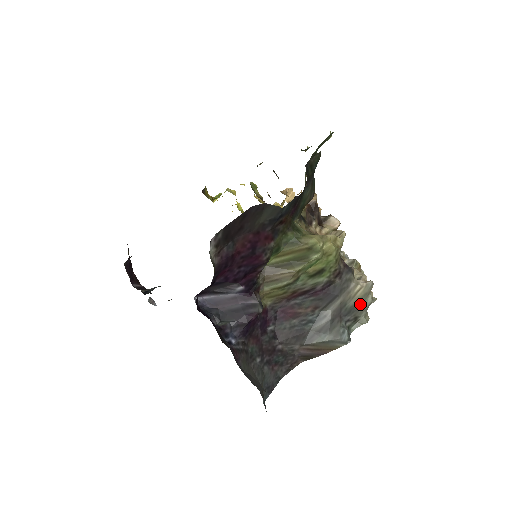
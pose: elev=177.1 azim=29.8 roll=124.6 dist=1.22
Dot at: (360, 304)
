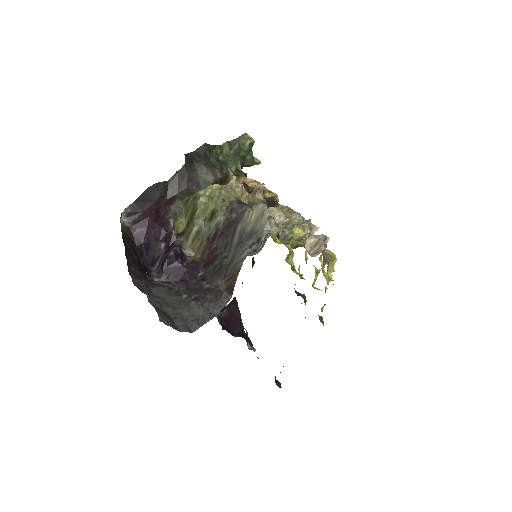
Dot at: (258, 226)
